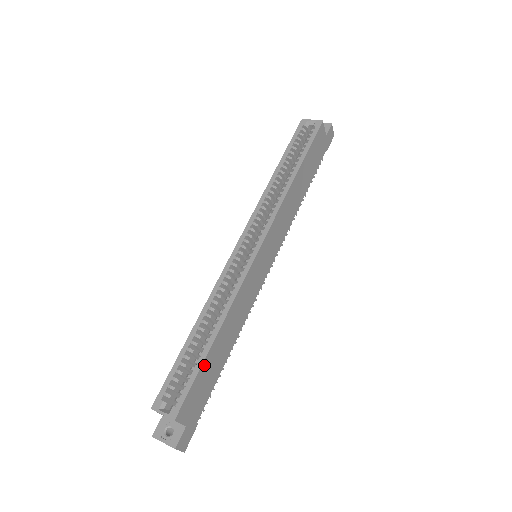
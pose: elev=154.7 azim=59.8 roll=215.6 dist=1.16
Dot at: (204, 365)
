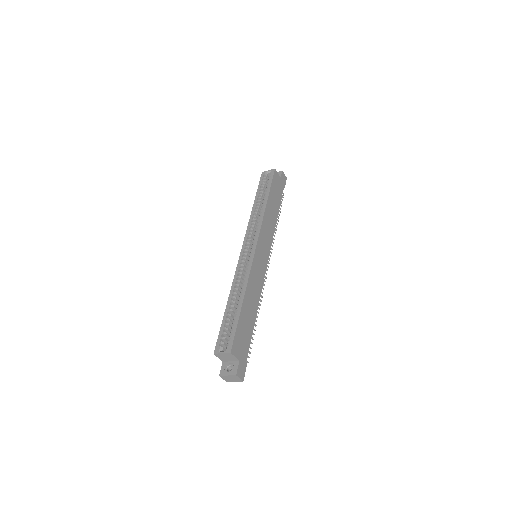
Dot at: (240, 319)
